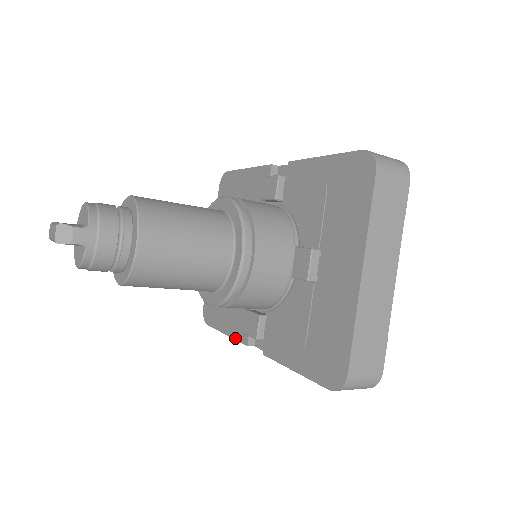
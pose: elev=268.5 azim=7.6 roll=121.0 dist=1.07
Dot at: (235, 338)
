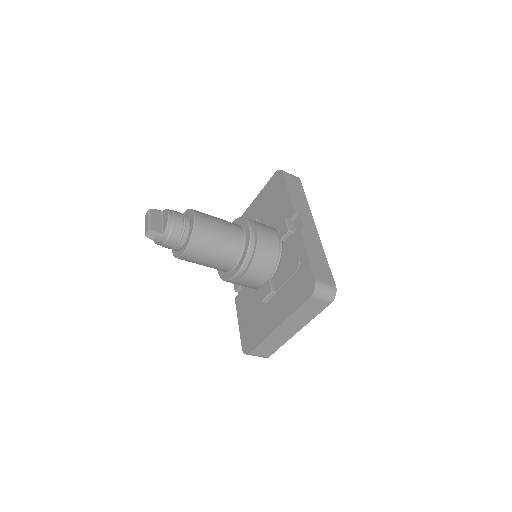
Dot at: occluded
